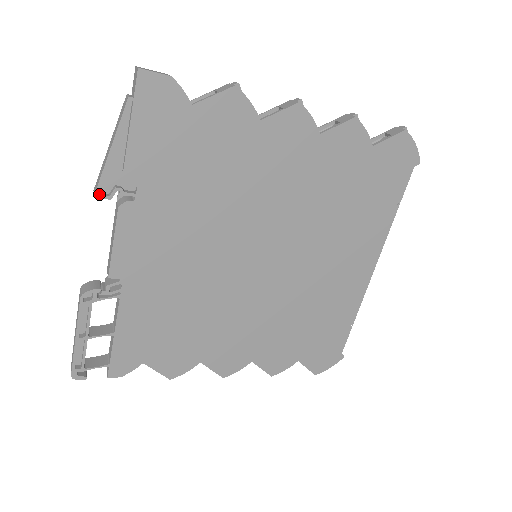
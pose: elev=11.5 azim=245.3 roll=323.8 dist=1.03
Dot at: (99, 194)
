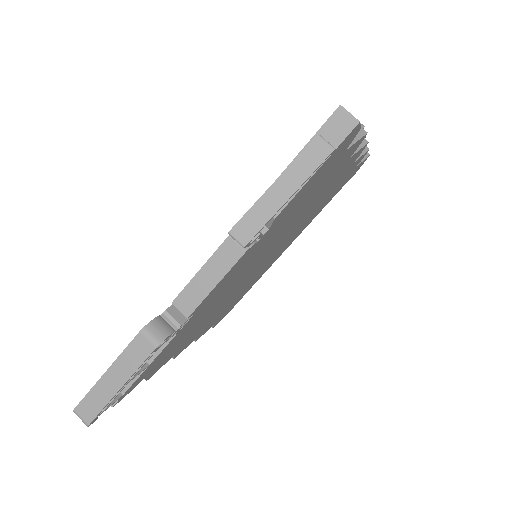
Dot at: (246, 242)
